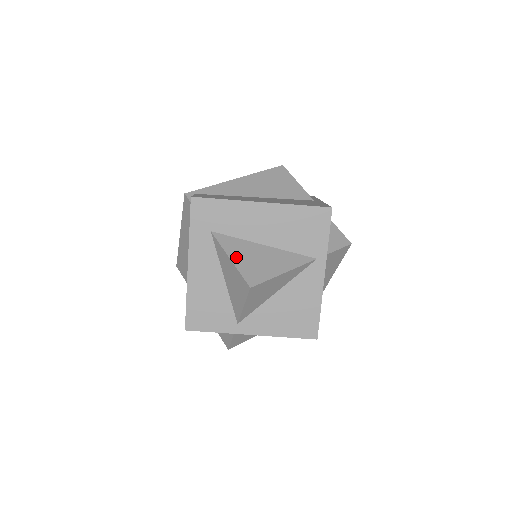
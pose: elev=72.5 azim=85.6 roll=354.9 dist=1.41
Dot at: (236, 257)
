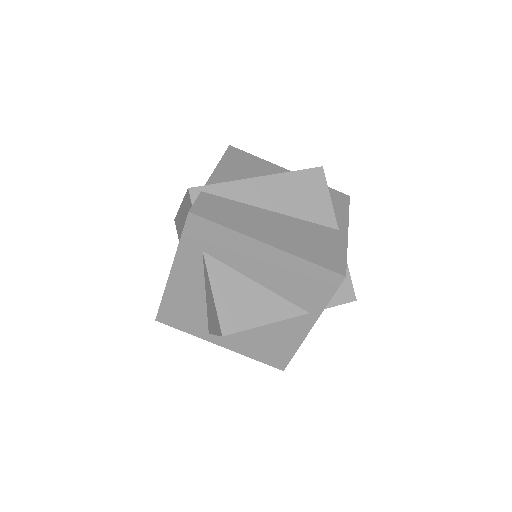
Dot at: (220, 293)
